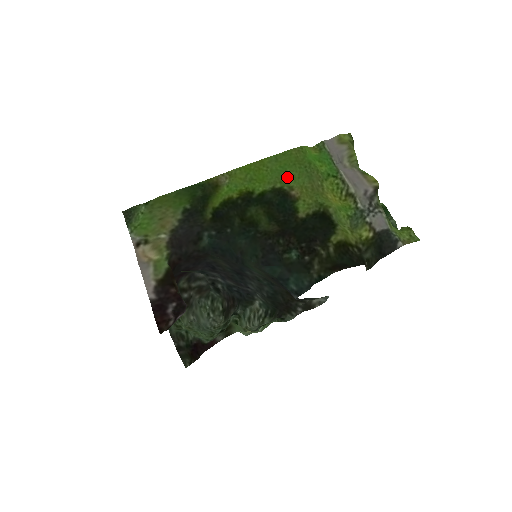
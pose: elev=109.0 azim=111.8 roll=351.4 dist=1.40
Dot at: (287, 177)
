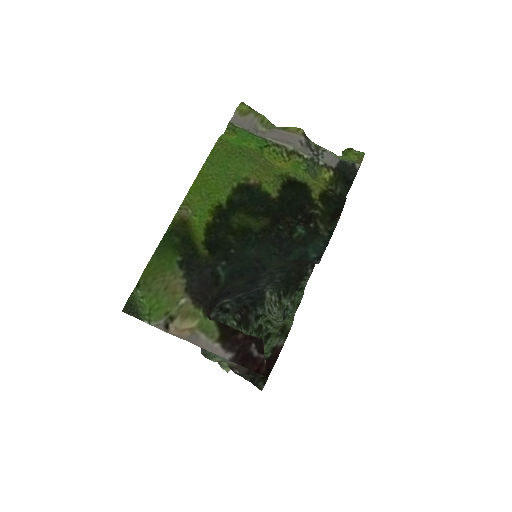
Dot at: (234, 172)
